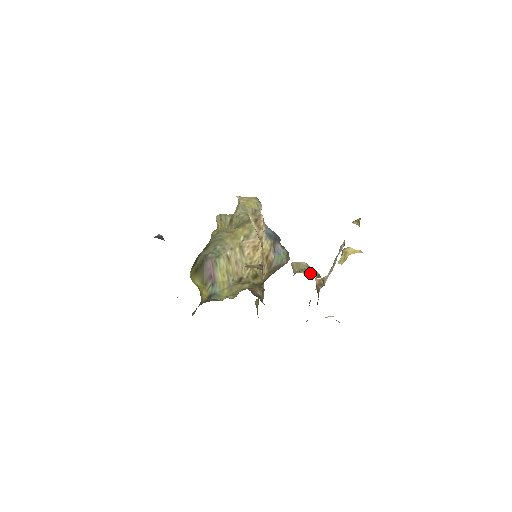
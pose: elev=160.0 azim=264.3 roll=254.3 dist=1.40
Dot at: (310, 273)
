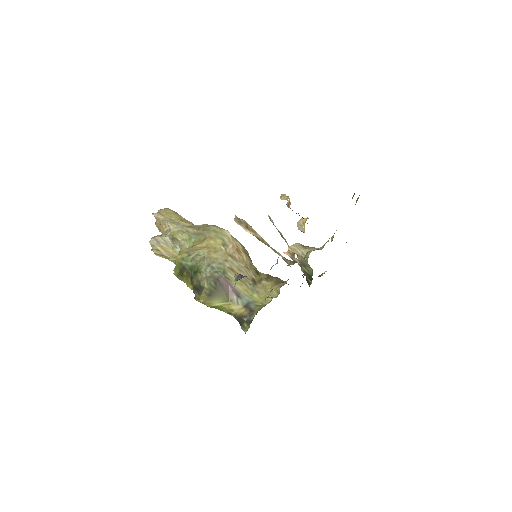
Dot at: occluded
